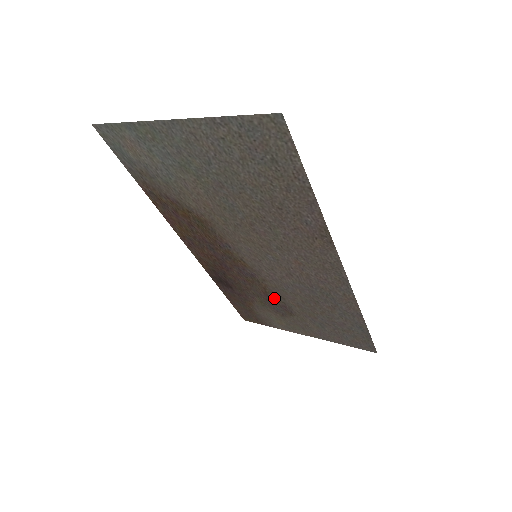
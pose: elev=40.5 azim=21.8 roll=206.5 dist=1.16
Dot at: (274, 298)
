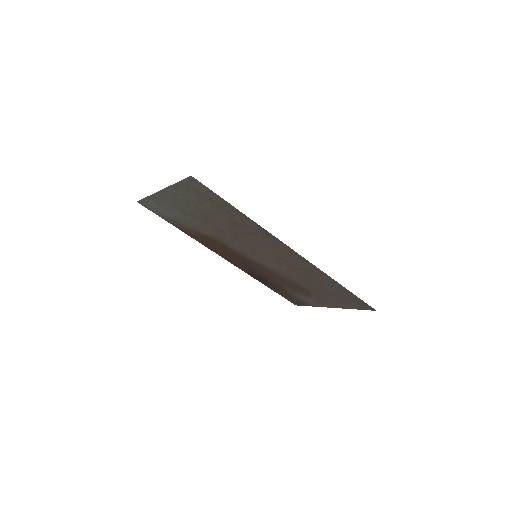
Dot at: (291, 283)
